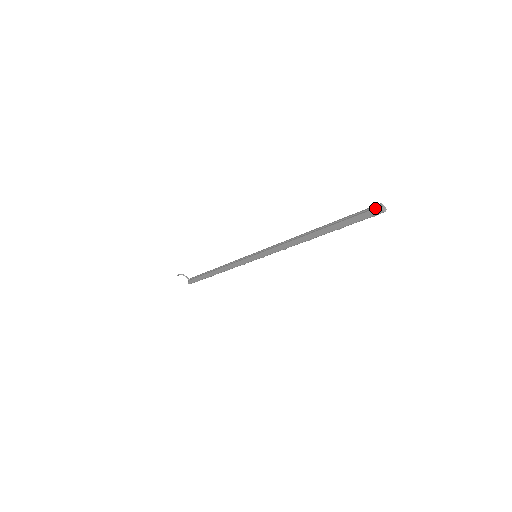
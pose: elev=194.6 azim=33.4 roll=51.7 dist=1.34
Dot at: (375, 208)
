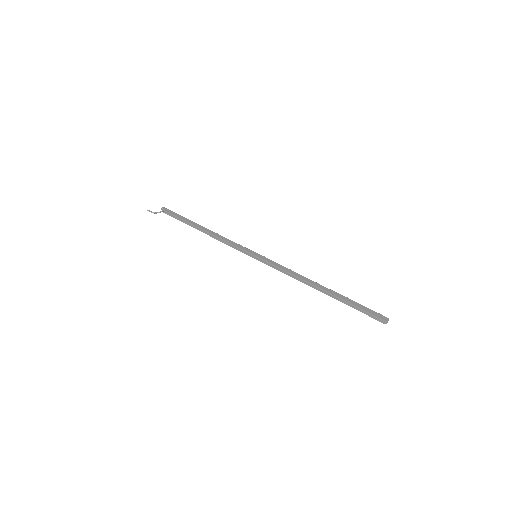
Dot at: occluded
